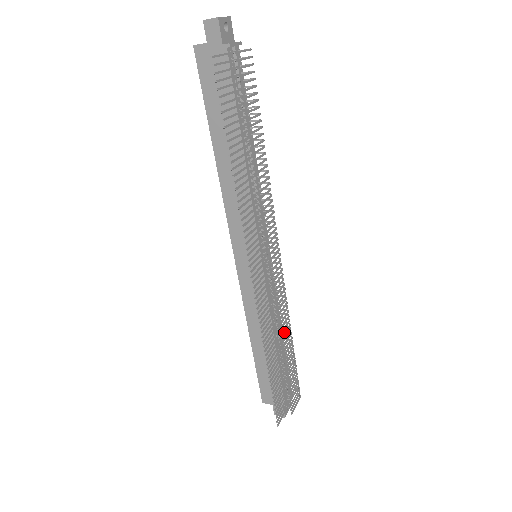
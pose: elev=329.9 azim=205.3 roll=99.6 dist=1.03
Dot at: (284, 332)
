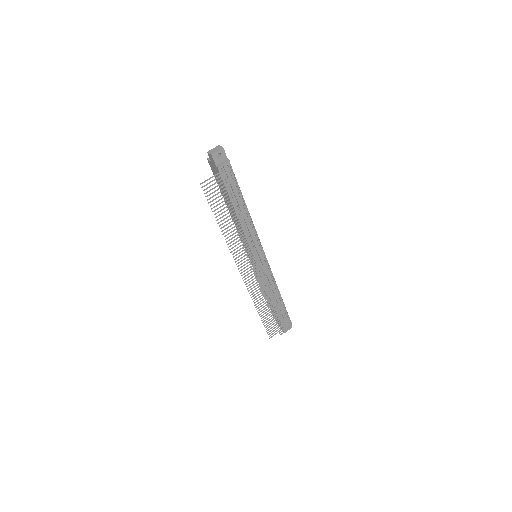
Dot at: (272, 297)
